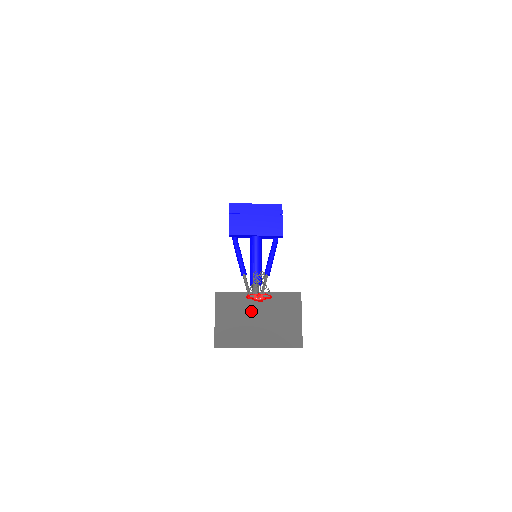
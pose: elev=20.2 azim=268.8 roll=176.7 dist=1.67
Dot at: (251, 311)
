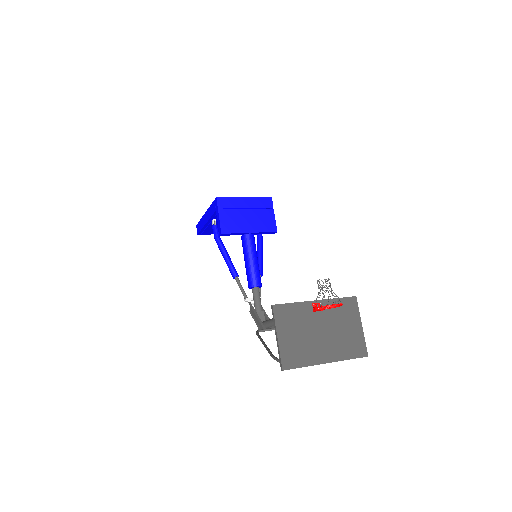
Dot at: (313, 323)
